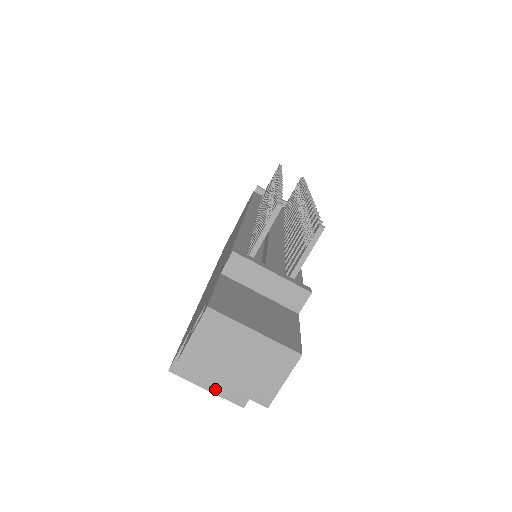
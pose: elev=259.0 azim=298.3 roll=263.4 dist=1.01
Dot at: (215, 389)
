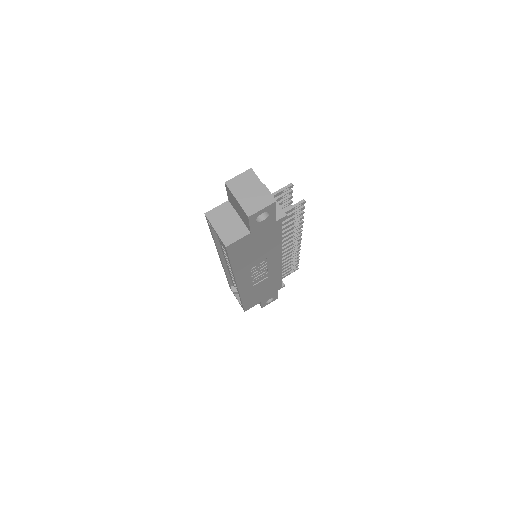
Dot at: (219, 232)
